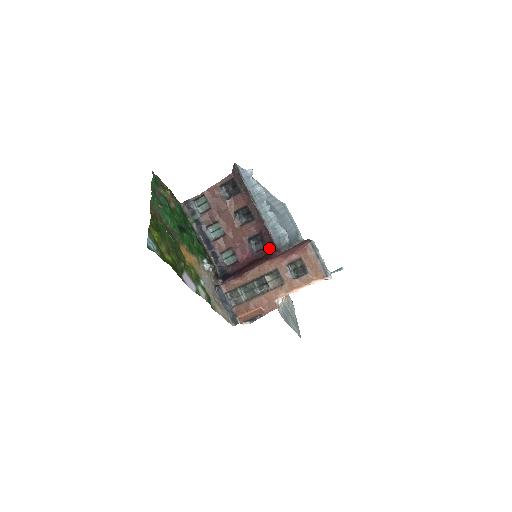
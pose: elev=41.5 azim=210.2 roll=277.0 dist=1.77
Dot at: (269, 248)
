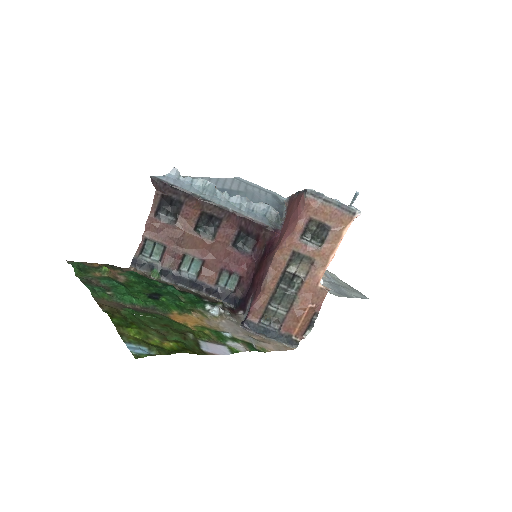
Dot at: (263, 236)
